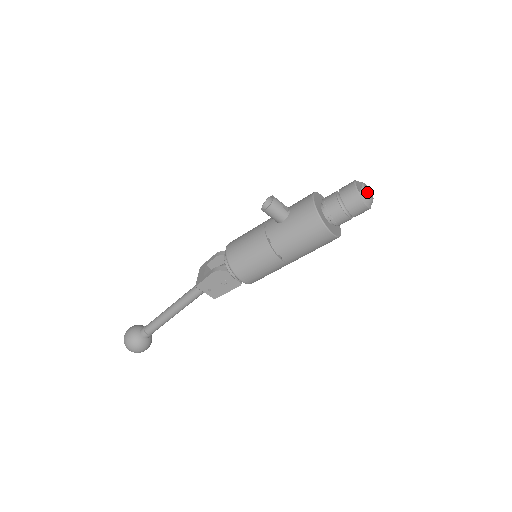
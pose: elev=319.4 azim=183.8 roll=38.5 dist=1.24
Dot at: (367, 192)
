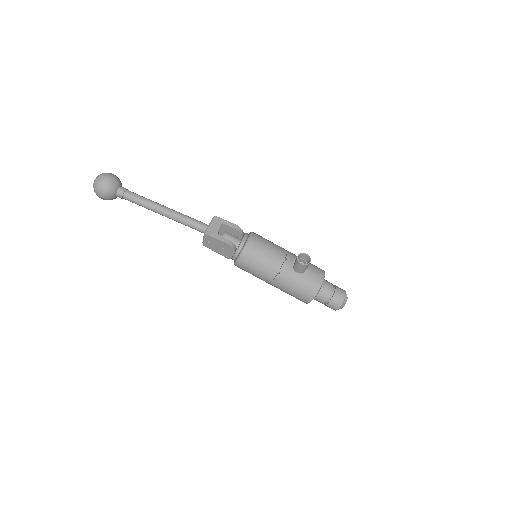
Dot at: occluded
